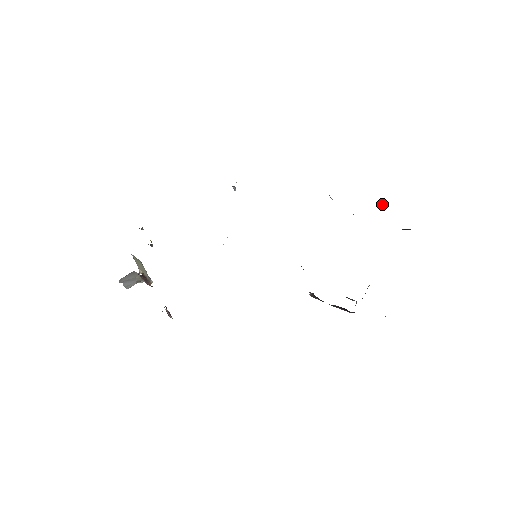
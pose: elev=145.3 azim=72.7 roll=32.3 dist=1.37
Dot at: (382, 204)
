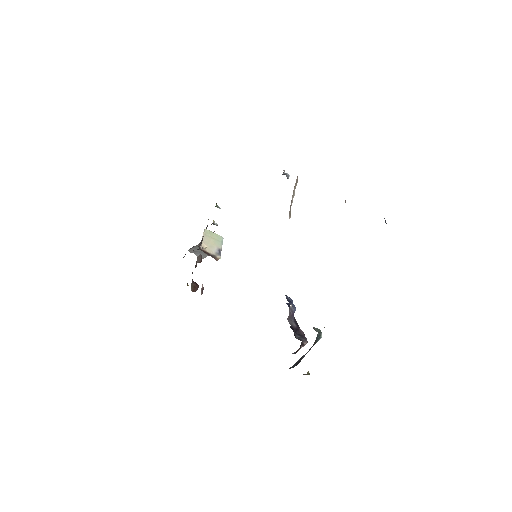
Dot at: occluded
